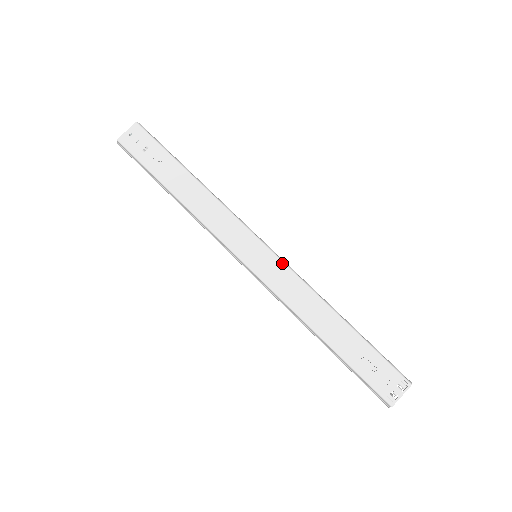
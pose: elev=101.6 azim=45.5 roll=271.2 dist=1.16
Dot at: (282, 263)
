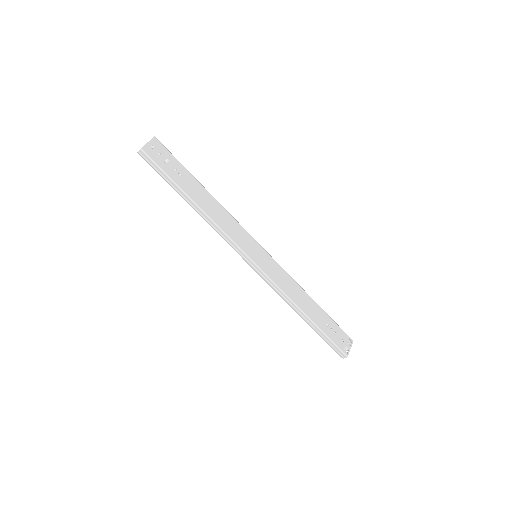
Dot at: (275, 261)
